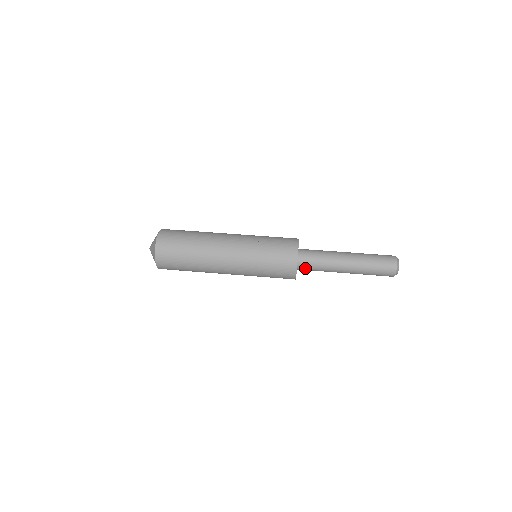
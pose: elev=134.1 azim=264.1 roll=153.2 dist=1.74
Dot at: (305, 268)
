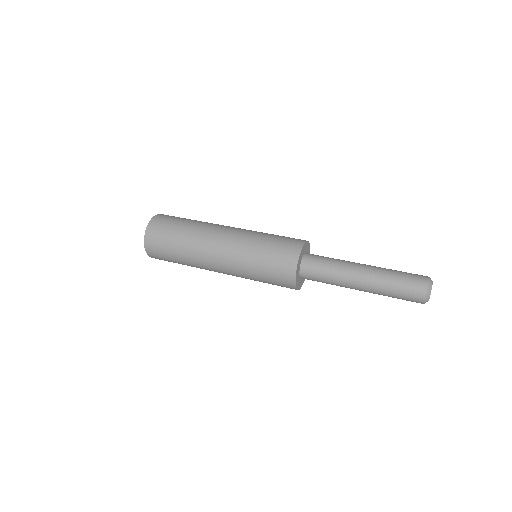
Dot at: (309, 273)
